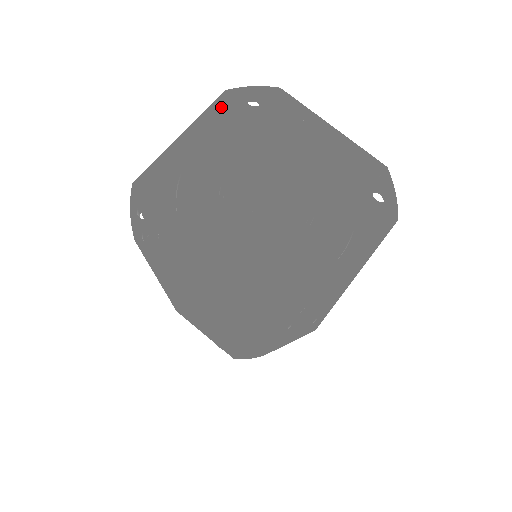
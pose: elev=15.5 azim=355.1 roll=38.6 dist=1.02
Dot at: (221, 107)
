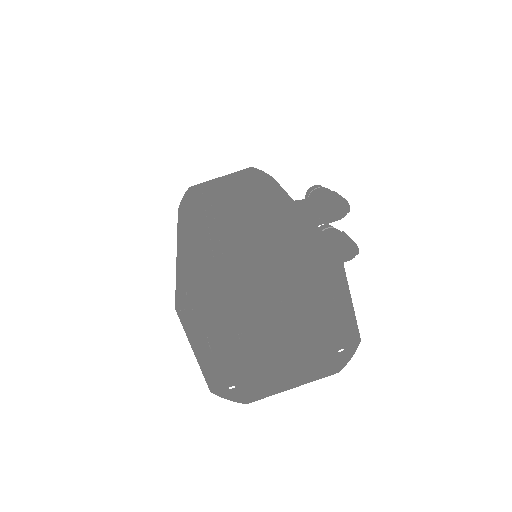
Dot at: (291, 246)
